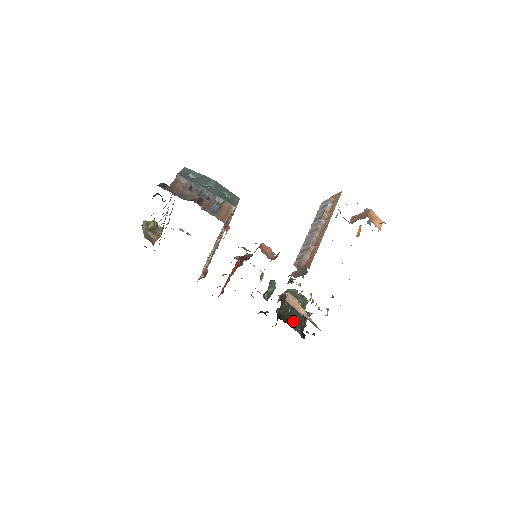
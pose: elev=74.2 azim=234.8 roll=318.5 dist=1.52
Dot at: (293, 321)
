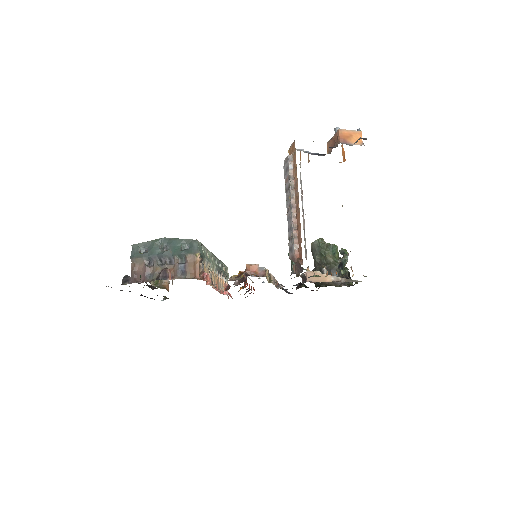
Dot at: occluded
